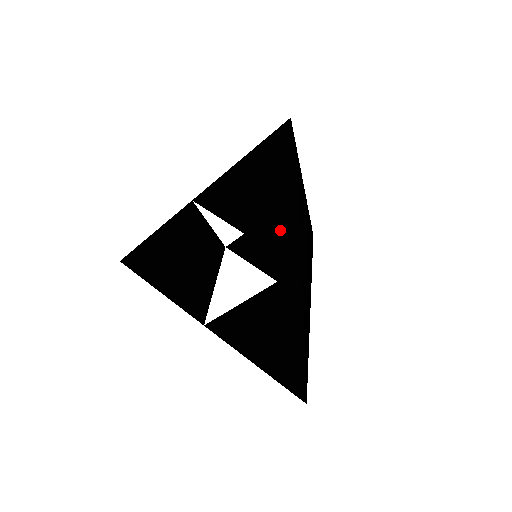
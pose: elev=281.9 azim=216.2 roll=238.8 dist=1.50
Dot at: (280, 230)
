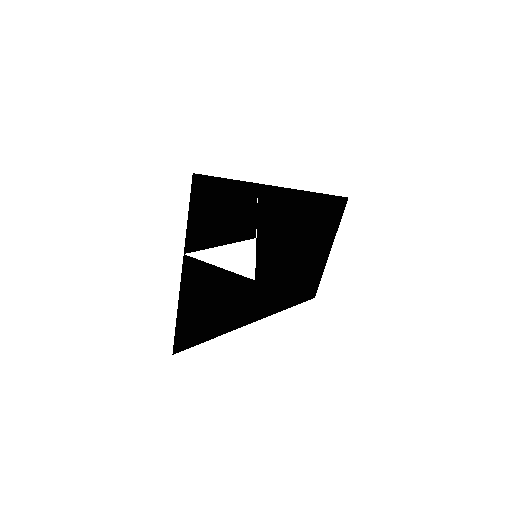
Dot at: (273, 249)
